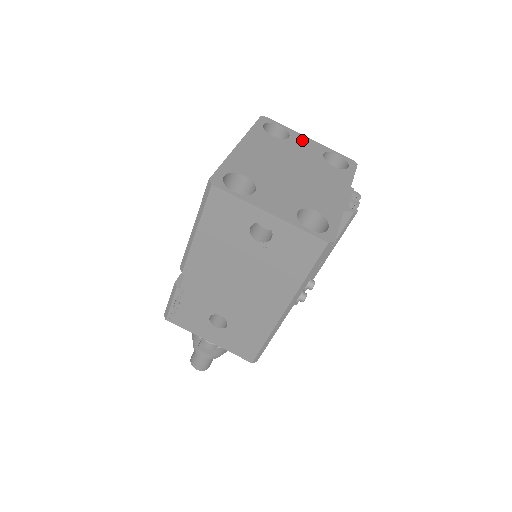
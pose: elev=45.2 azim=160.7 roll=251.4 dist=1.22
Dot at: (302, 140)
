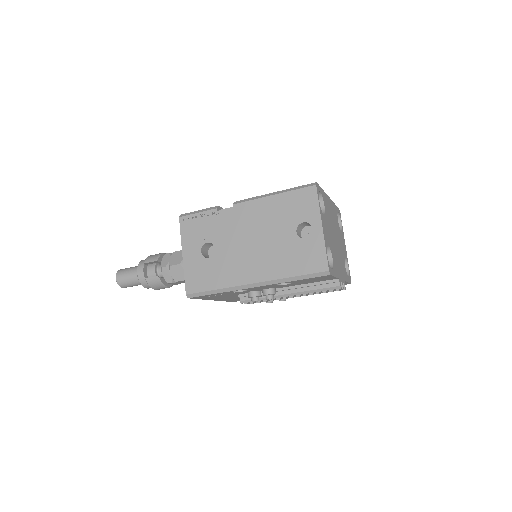
Dot at: (344, 241)
